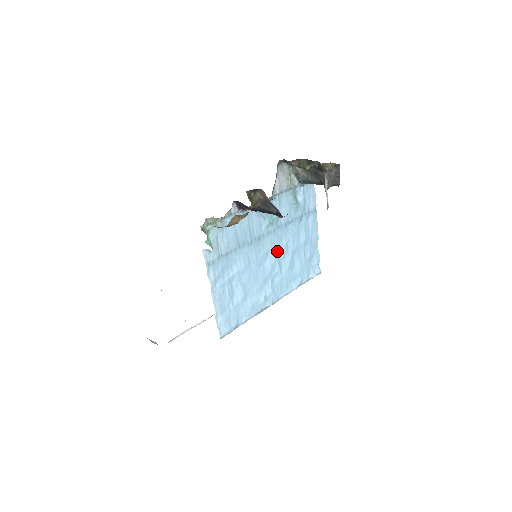
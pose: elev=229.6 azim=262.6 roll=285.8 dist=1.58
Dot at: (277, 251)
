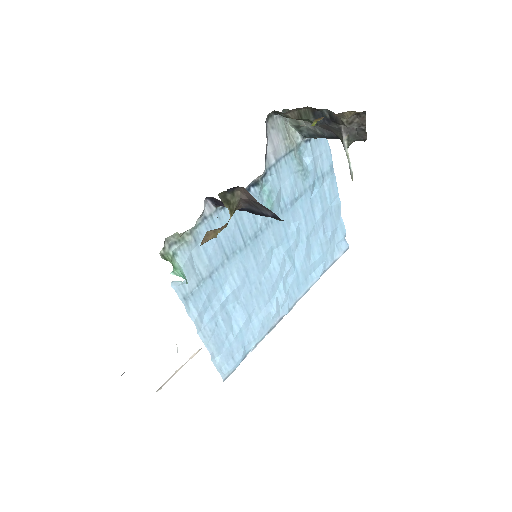
Dot at: (285, 243)
